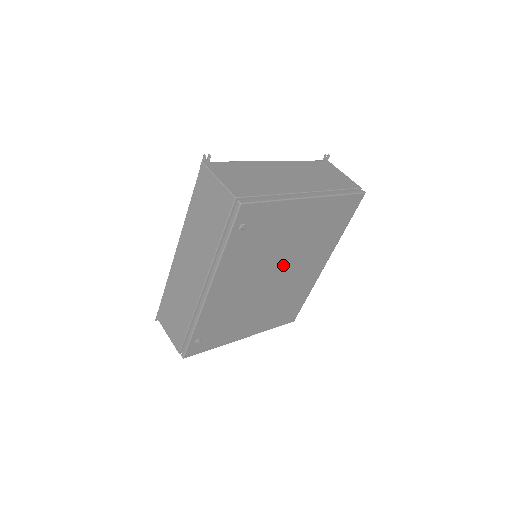
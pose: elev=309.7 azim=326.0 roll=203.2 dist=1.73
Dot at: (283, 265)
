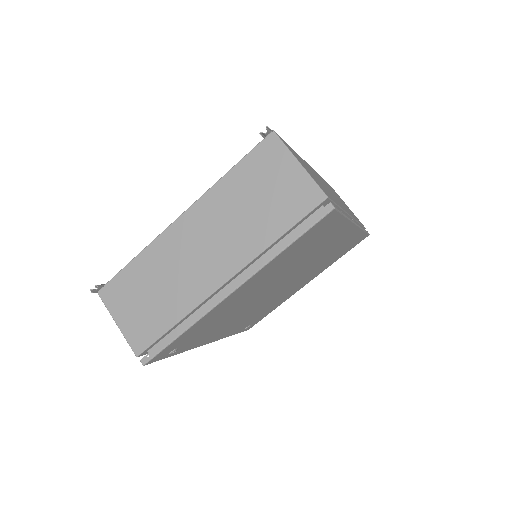
Dot at: (279, 283)
